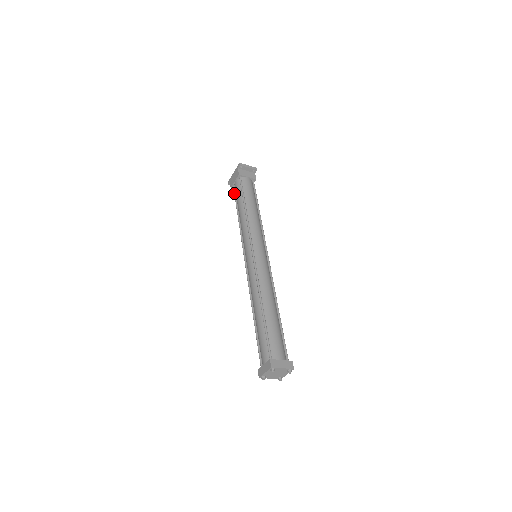
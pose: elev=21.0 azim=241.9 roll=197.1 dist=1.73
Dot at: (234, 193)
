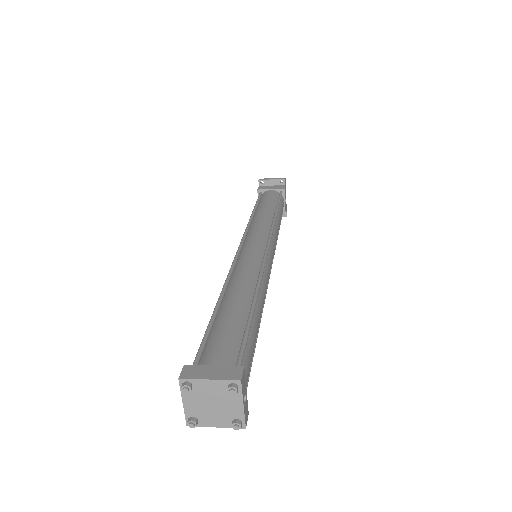
Dot at: occluded
